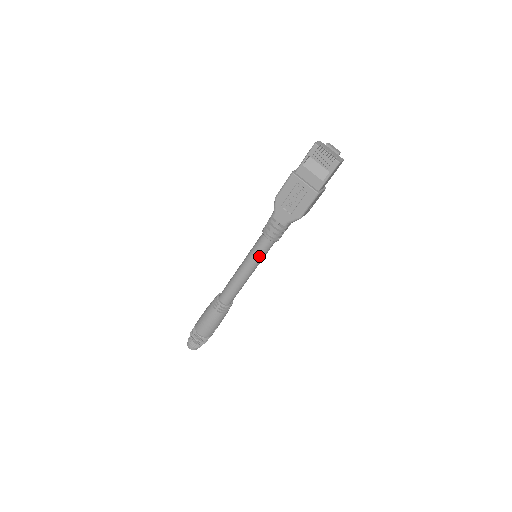
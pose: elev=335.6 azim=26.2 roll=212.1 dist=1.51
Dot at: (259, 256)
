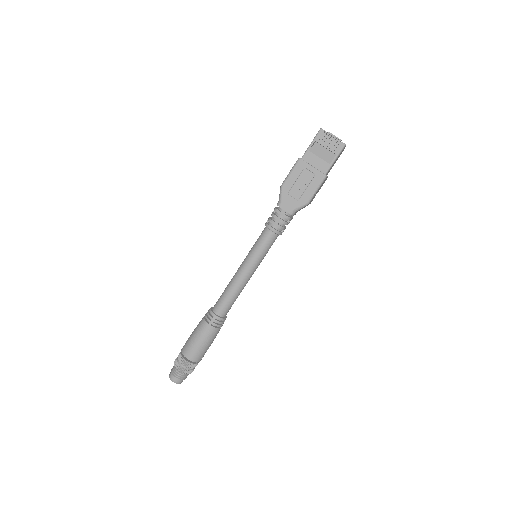
Dot at: (262, 253)
